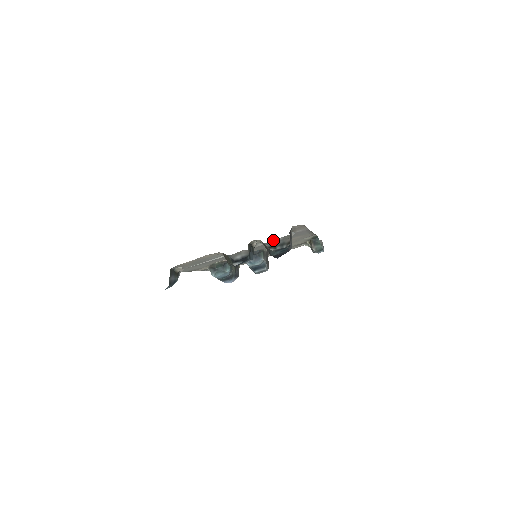
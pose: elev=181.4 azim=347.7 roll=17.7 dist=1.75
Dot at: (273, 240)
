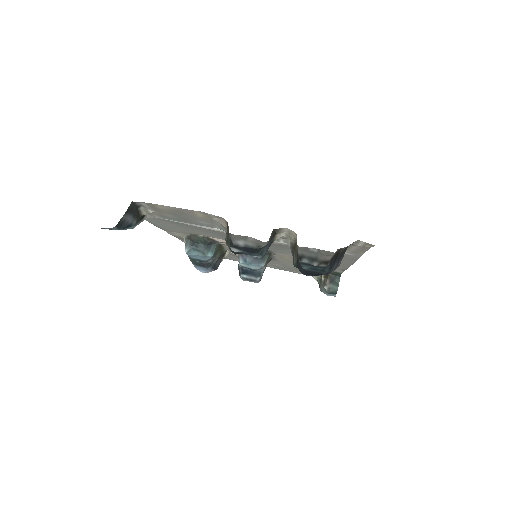
Dot at: occluded
